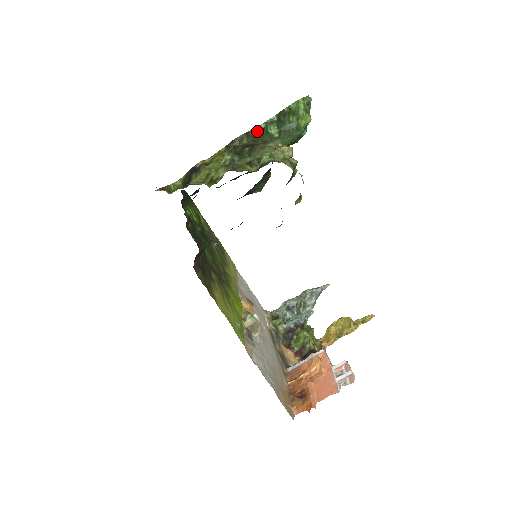
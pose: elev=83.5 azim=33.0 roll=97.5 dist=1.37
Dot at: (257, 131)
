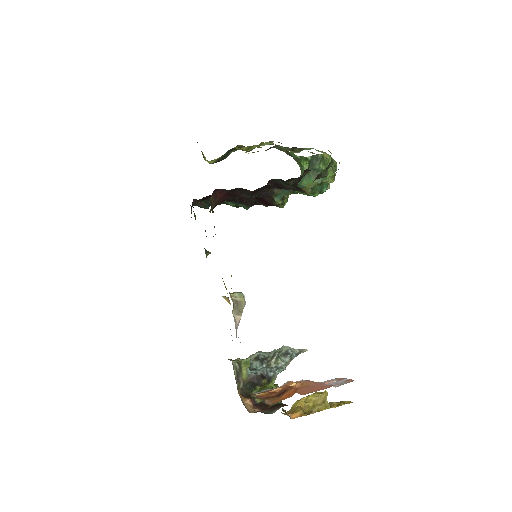
Dot at: (294, 155)
